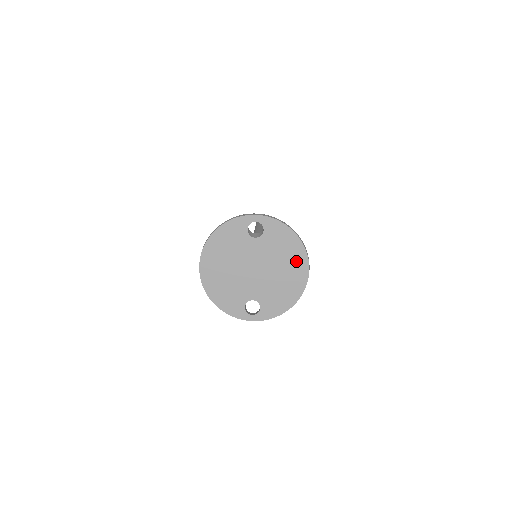
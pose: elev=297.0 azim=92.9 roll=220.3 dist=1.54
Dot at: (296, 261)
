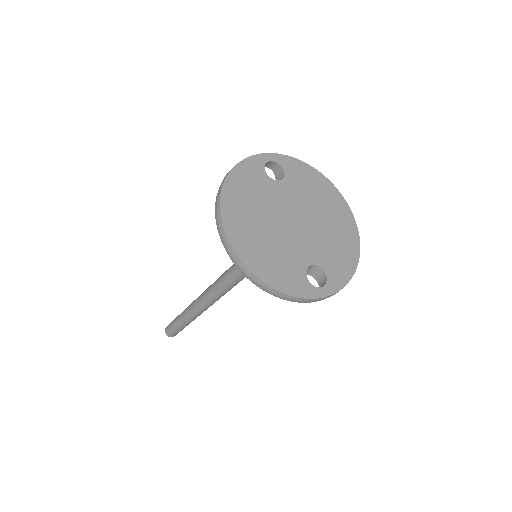
Dot at: (334, 203)
